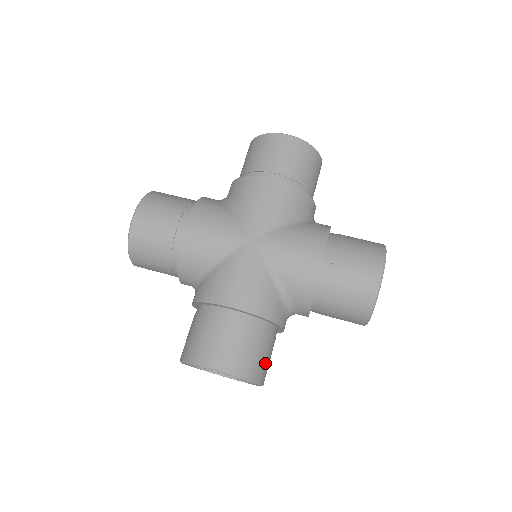
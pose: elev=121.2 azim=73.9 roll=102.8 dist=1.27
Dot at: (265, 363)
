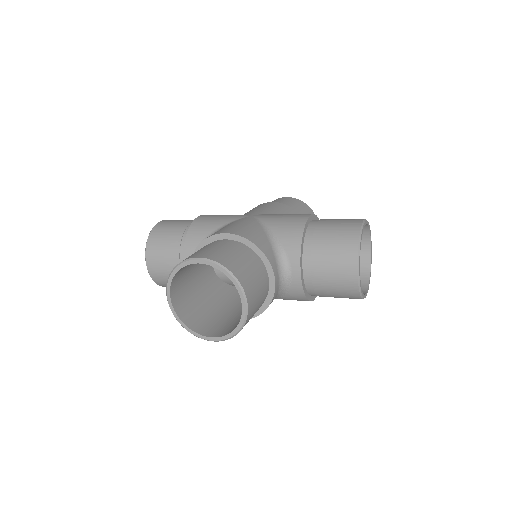
Dot at: (251, 280)
